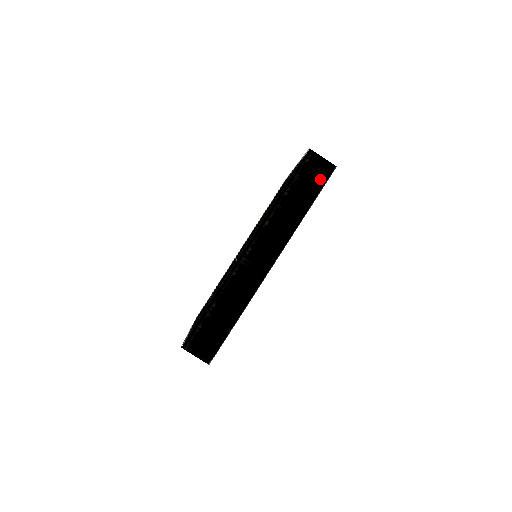
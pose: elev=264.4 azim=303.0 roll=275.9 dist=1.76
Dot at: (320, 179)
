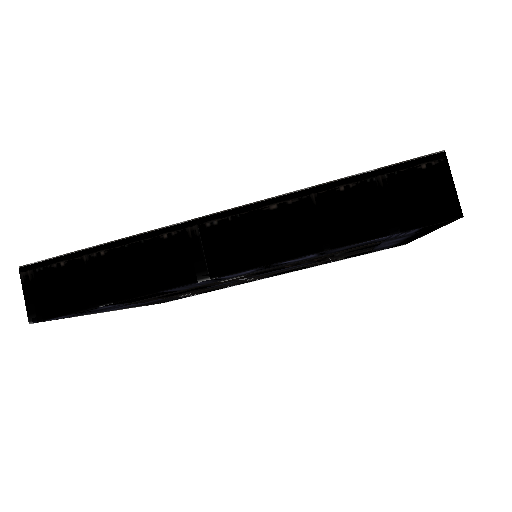
Dot at: (416, 213)
